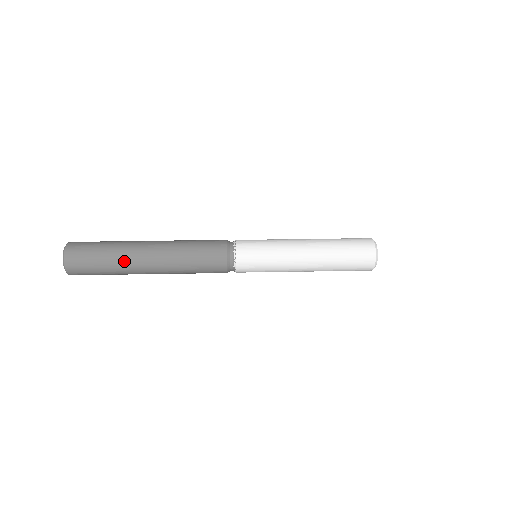
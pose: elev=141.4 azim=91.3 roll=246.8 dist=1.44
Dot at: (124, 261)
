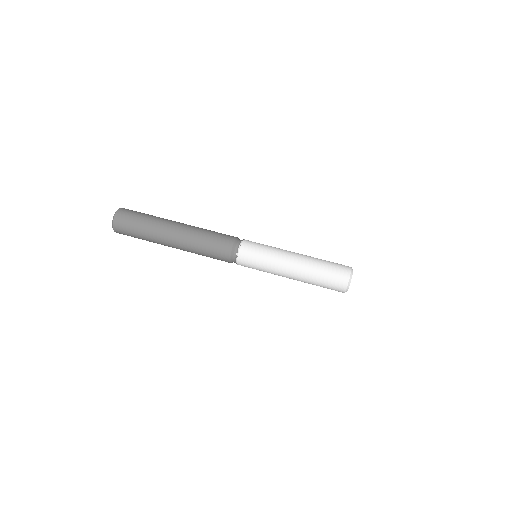
Dot at: (156, 231)
